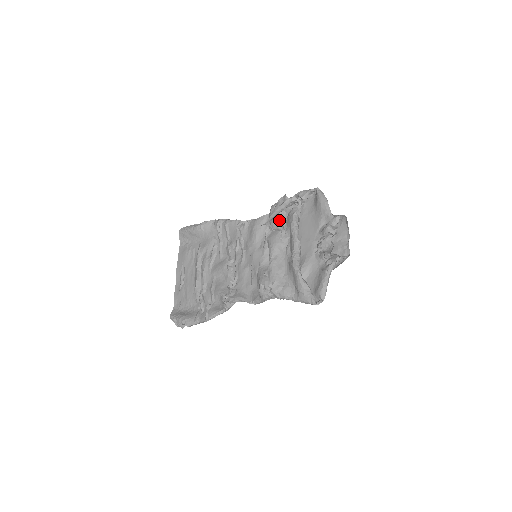
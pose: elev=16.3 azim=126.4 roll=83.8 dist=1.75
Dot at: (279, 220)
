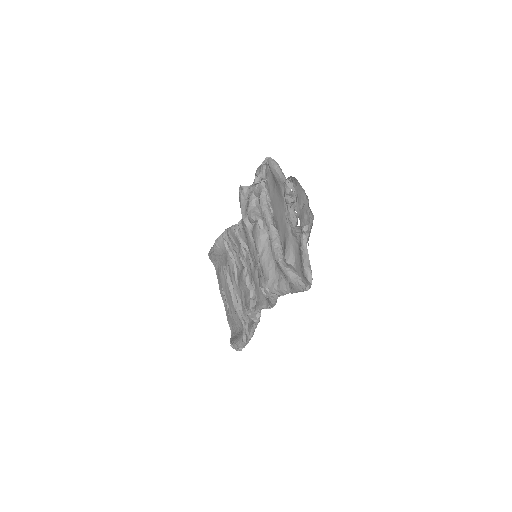
Dot at: (253, 210)
